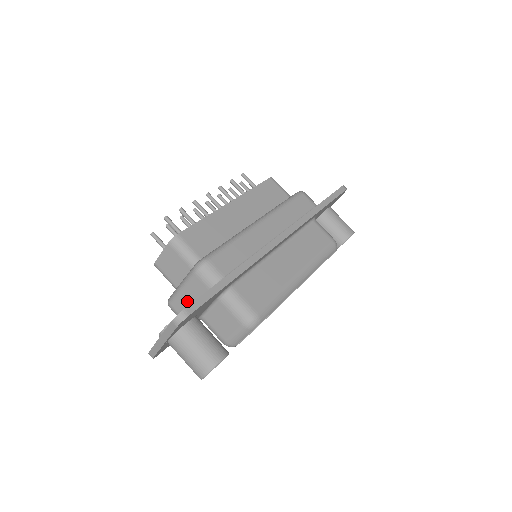
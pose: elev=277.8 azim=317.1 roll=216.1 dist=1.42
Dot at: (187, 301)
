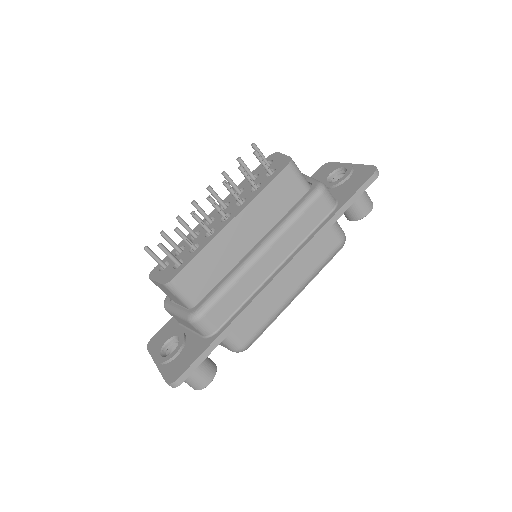
Dot at: occluded
